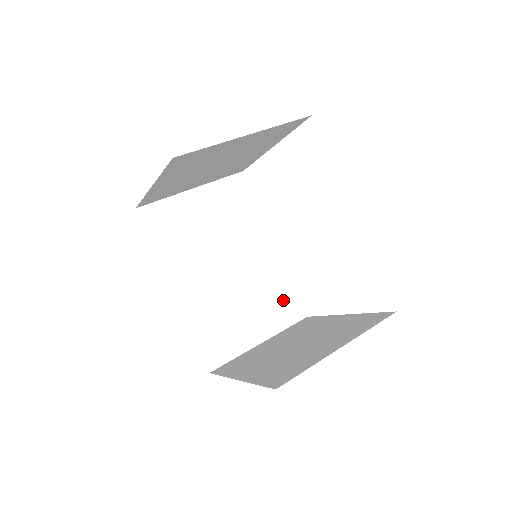
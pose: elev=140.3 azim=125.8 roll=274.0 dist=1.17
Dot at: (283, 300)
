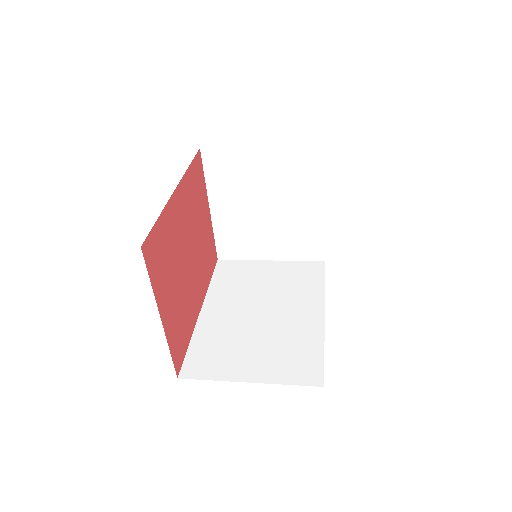
Dot at: (302, 359)
